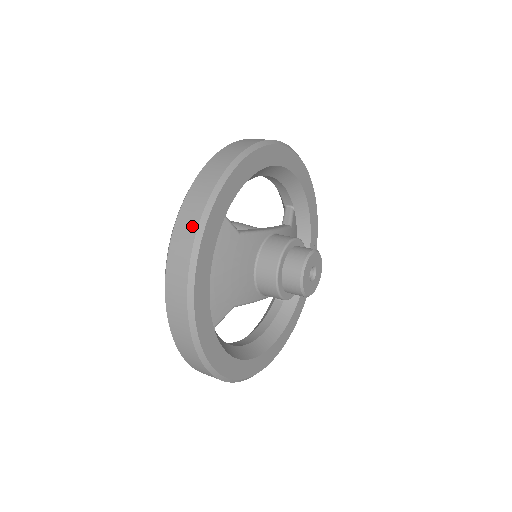
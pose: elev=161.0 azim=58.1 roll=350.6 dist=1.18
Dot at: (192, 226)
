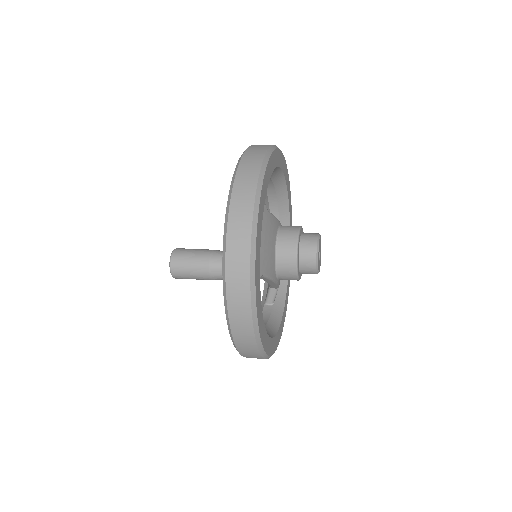
Dot at: (252, 180)
